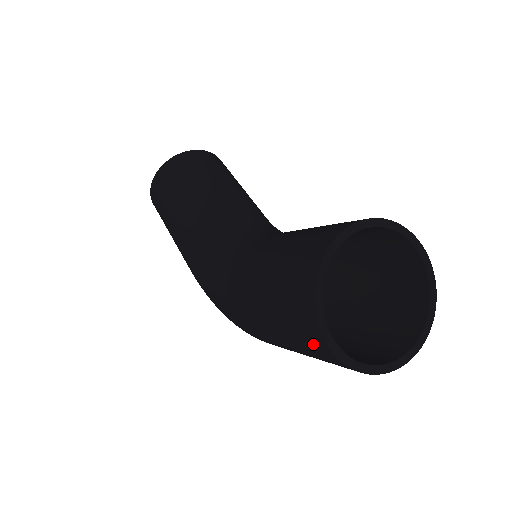
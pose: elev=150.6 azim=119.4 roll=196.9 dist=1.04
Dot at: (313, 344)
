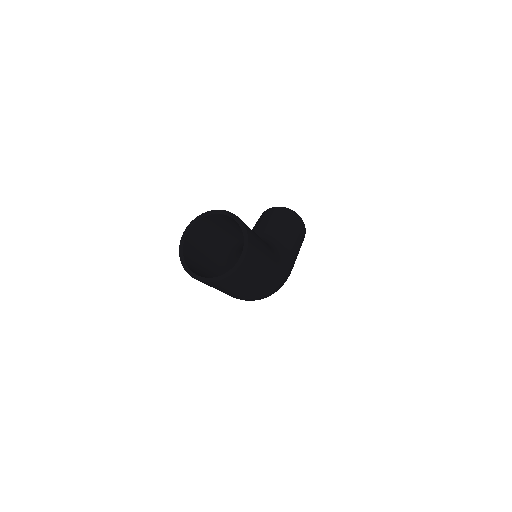
Dot at: occluded
